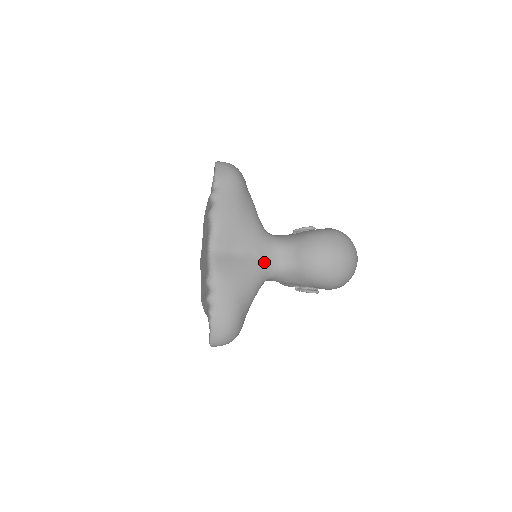
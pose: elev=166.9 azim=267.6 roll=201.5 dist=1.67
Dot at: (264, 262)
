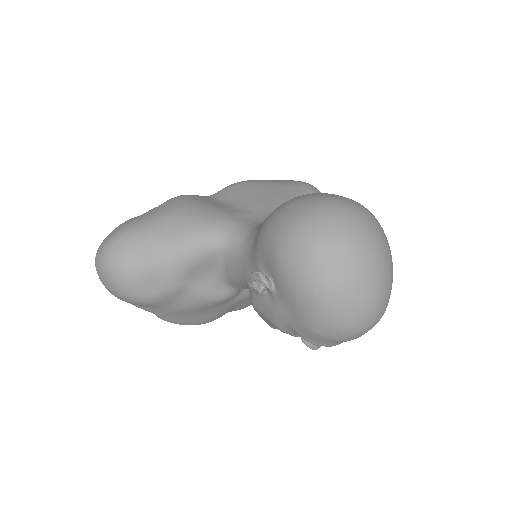
Dot at: (240, 219)
